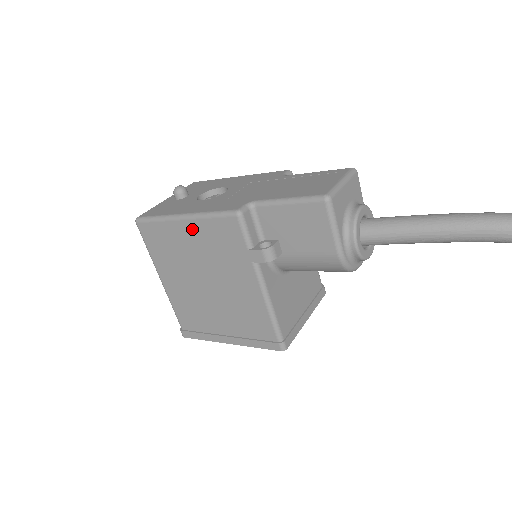
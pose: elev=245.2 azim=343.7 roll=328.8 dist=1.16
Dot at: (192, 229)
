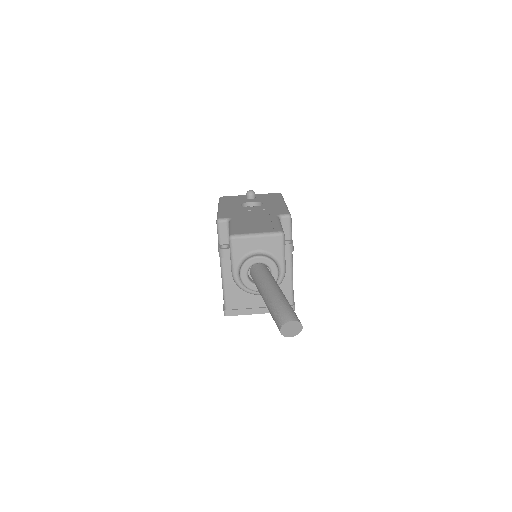
Dot at: occluded
